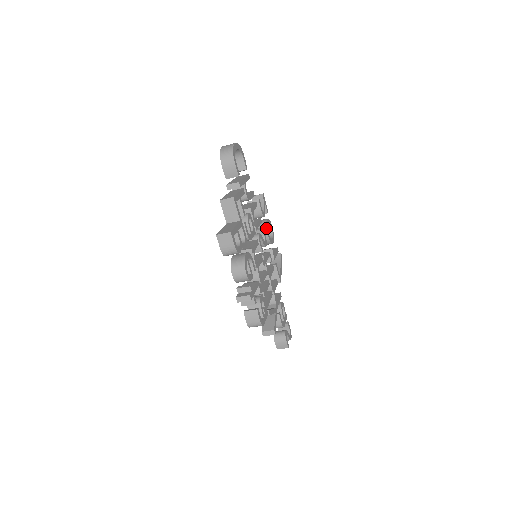
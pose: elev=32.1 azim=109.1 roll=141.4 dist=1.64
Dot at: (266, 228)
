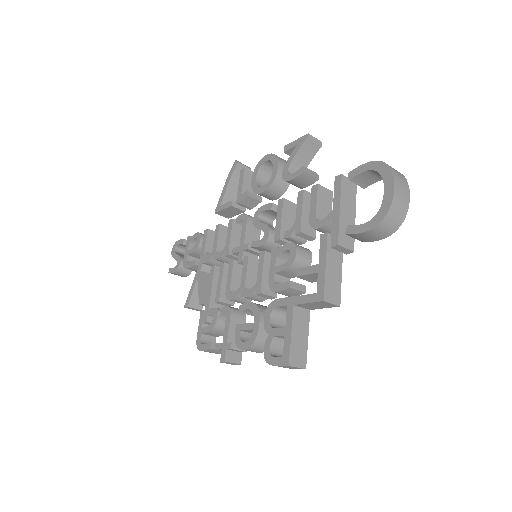
Dot at: occluded
